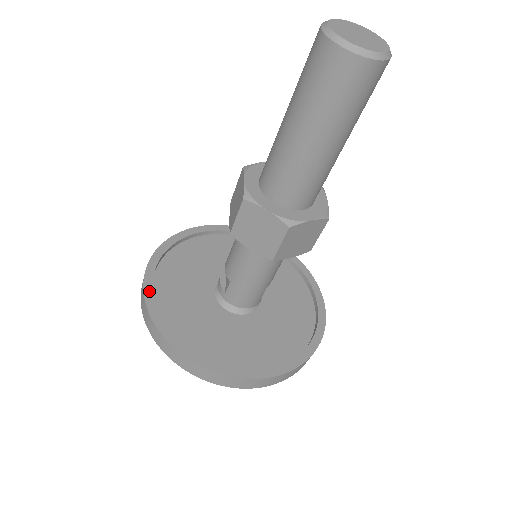
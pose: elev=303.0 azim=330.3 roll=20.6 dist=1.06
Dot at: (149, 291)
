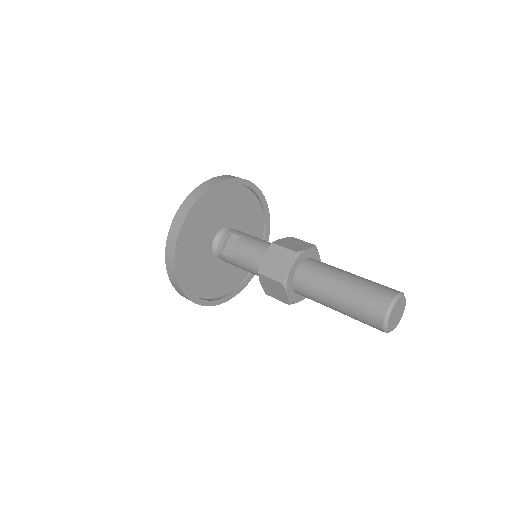
Dot at: (181, 237)
